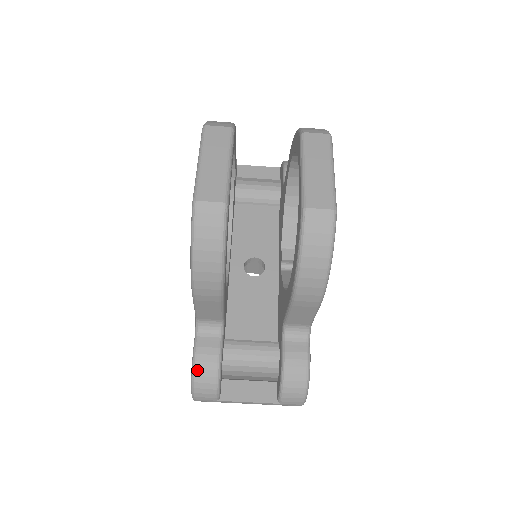
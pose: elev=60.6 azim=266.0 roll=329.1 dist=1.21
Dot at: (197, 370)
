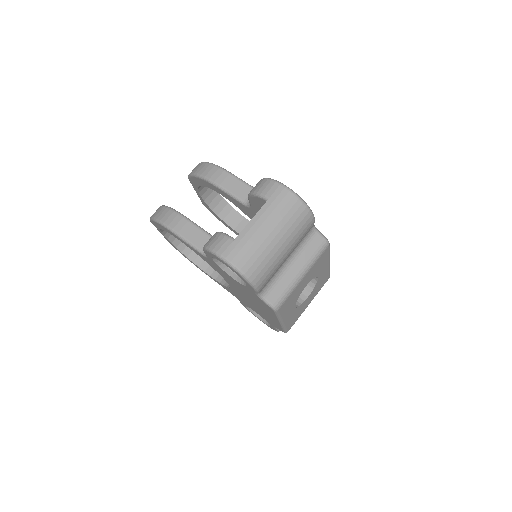
Dot at: (205, 245)
